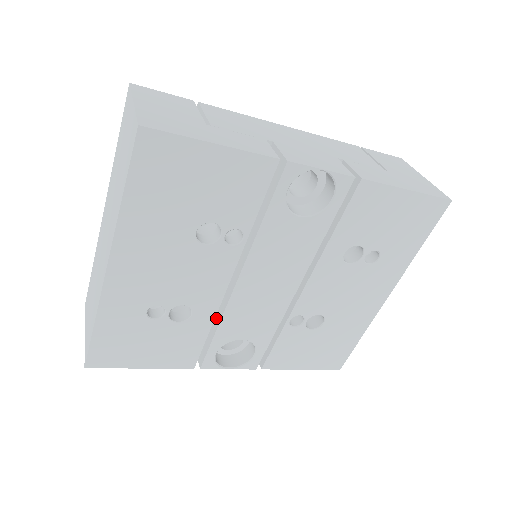
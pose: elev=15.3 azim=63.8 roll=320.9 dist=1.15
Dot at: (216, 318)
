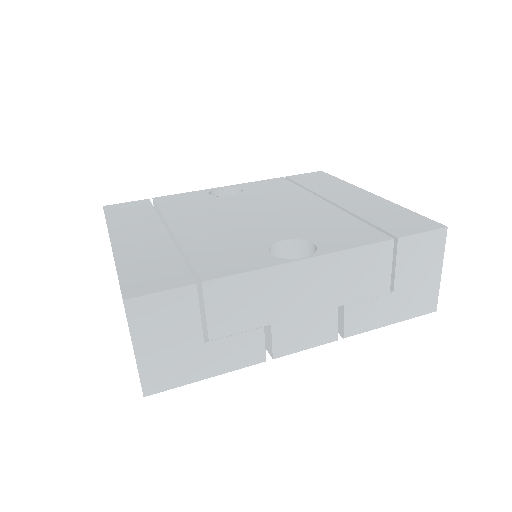
Dot at: occluded
